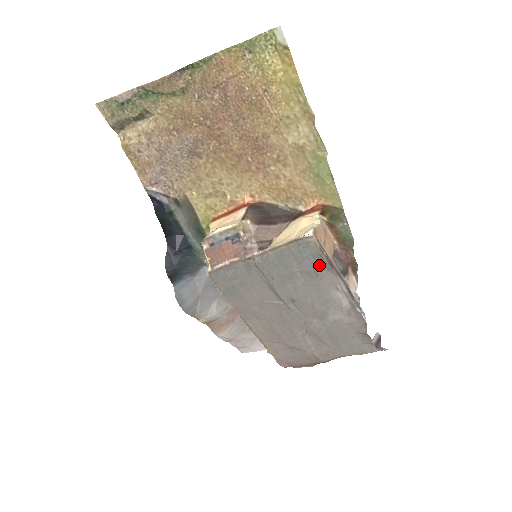
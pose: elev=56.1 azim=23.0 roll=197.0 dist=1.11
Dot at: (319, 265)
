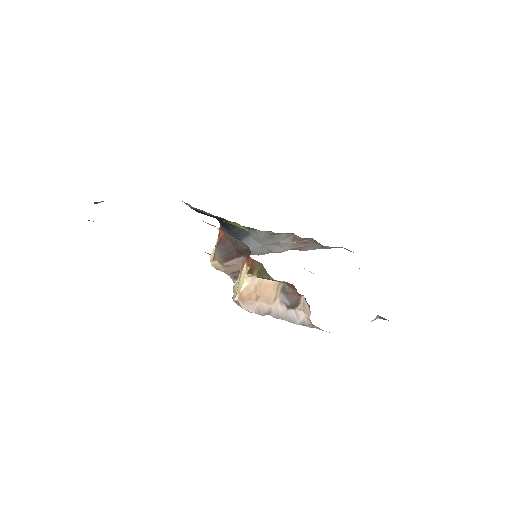
Dot at: occluded
